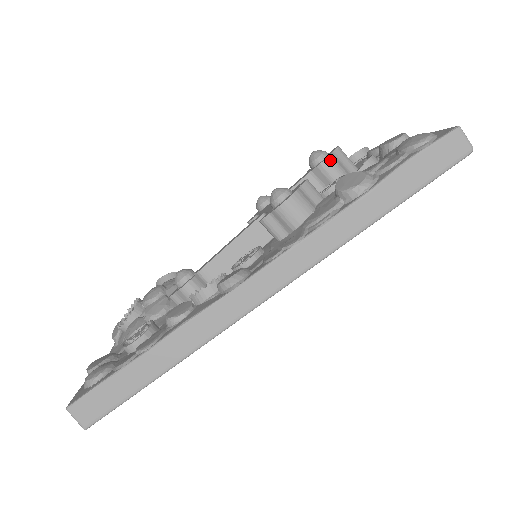
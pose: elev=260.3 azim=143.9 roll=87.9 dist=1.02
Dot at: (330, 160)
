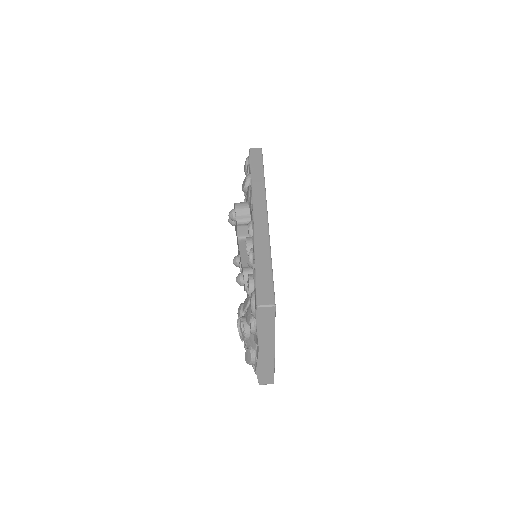
Dot at: occluded
